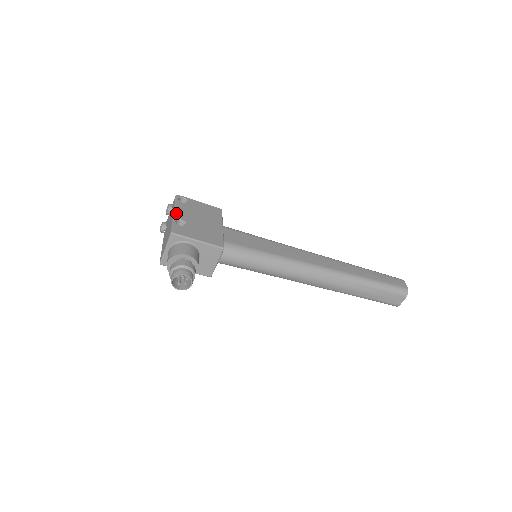
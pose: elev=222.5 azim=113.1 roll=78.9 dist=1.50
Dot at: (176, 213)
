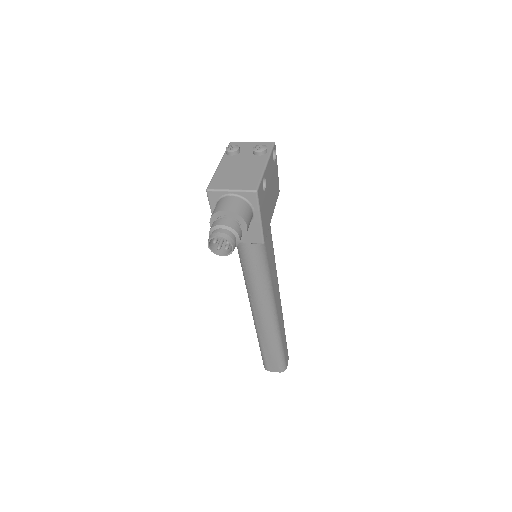
Dot at: (267, 168)
